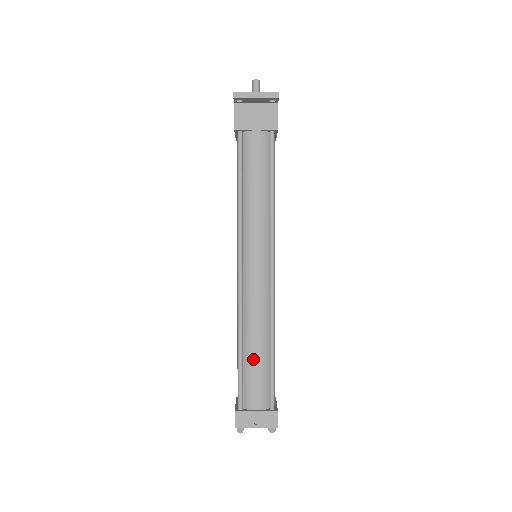
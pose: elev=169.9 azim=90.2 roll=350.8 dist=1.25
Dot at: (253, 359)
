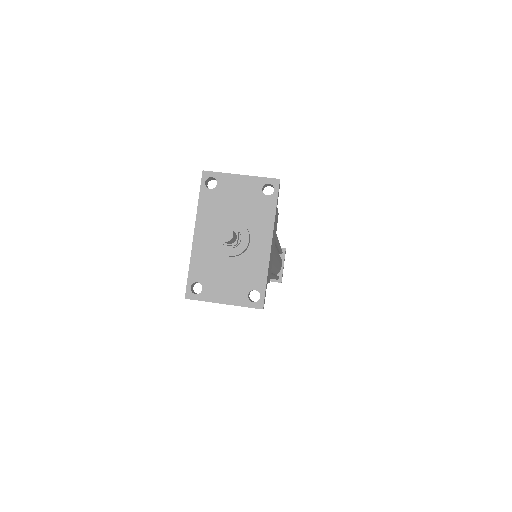
Dot at: occluded
